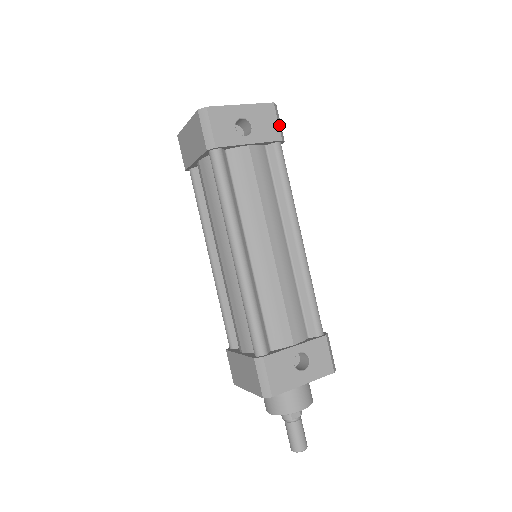
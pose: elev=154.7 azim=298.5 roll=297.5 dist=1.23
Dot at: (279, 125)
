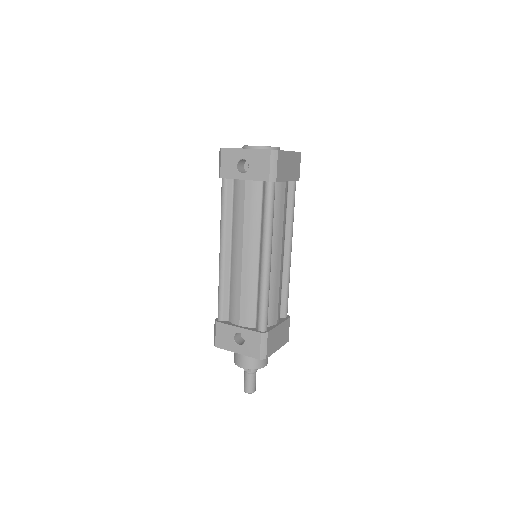
Dot at: (271, 168)
